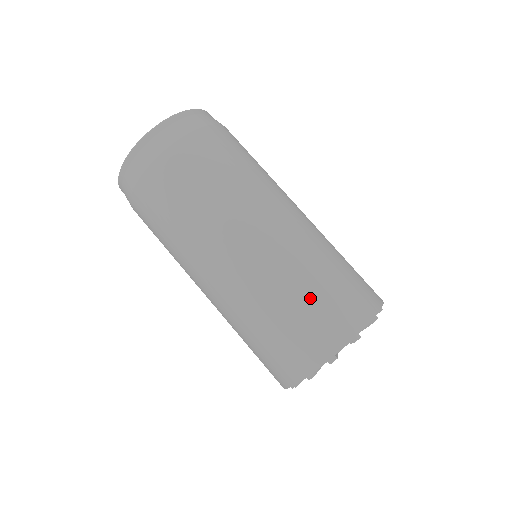
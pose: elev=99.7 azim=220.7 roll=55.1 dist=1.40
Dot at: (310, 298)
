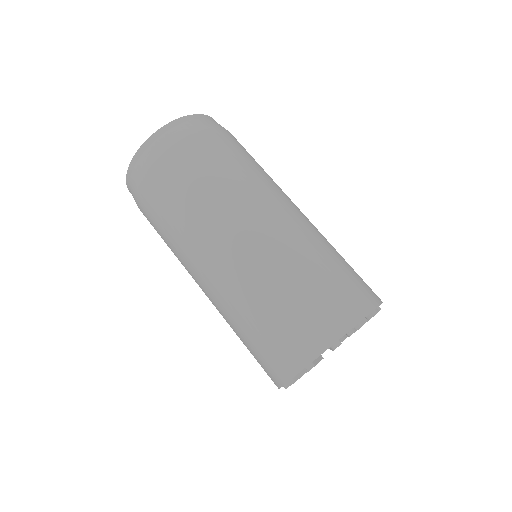
Dot at: (262, 327)
